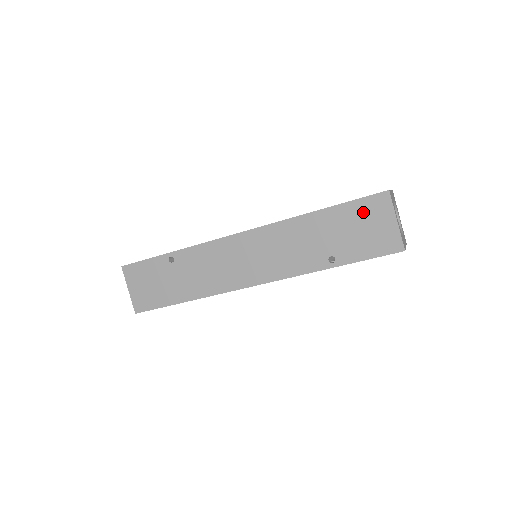
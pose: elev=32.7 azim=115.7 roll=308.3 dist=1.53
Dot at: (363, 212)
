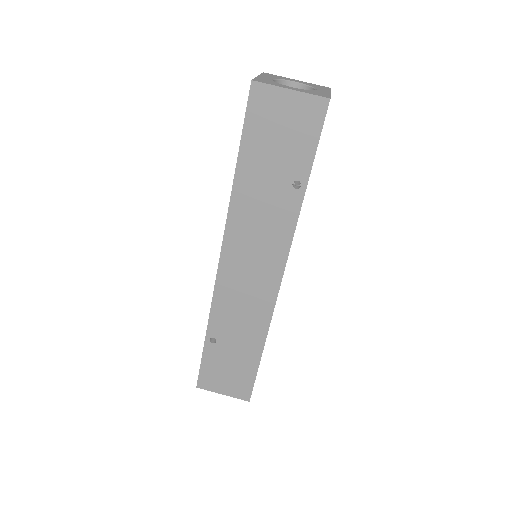
Dot at: (262, 123)
